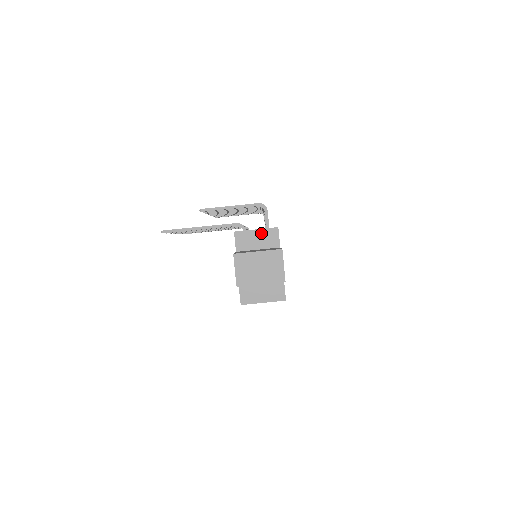
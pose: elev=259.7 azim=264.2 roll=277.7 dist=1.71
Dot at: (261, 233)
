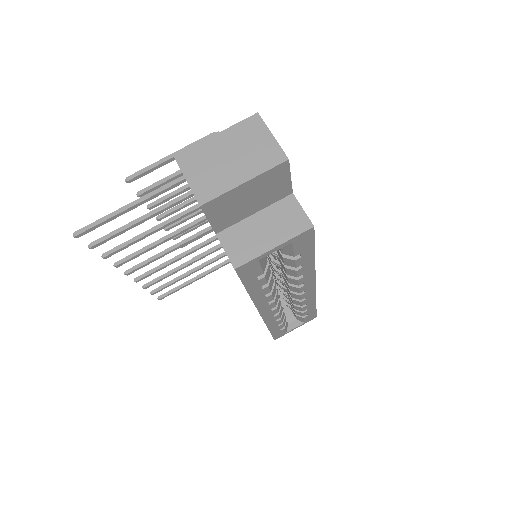
Dot at: occluded
